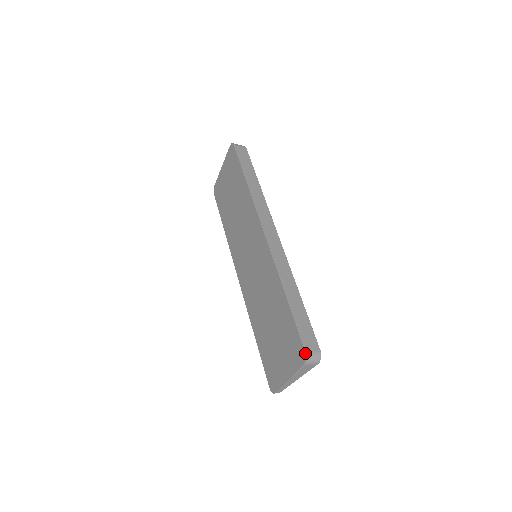
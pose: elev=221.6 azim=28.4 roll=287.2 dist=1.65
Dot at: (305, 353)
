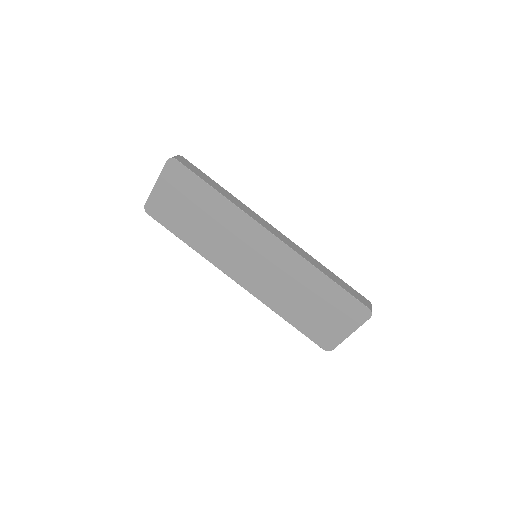
Dot at: (370, 310)
